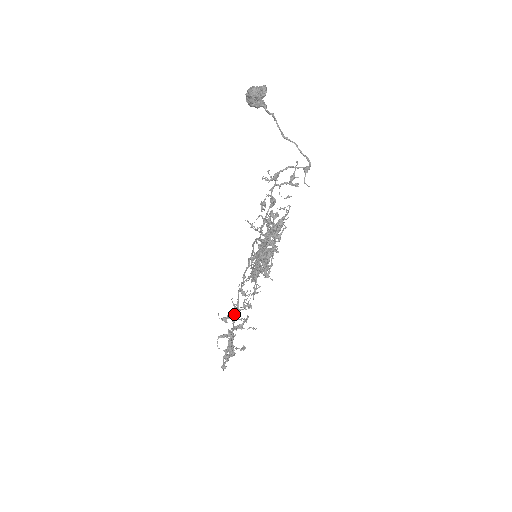
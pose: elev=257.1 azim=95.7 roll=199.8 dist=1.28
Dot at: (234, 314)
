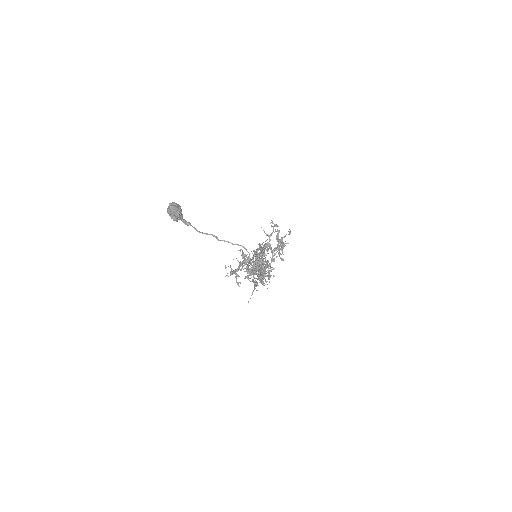
Dot at: (269, 241)
